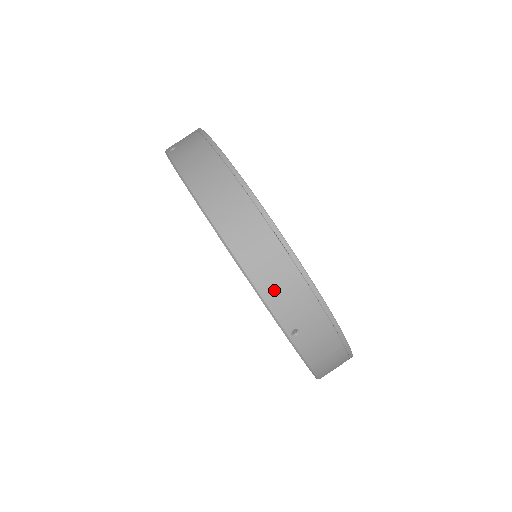
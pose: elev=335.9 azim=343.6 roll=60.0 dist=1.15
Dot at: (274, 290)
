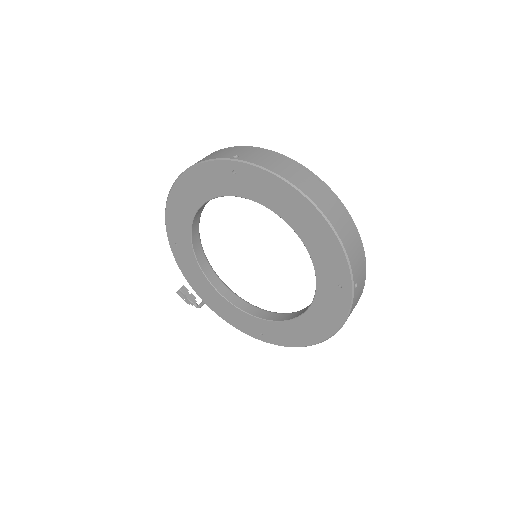
Dot at: (352, 252)
